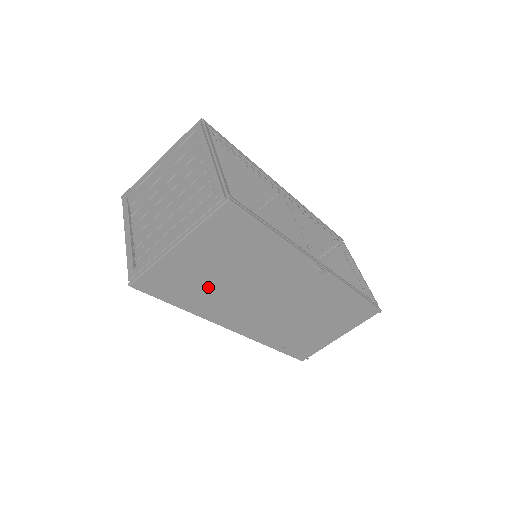
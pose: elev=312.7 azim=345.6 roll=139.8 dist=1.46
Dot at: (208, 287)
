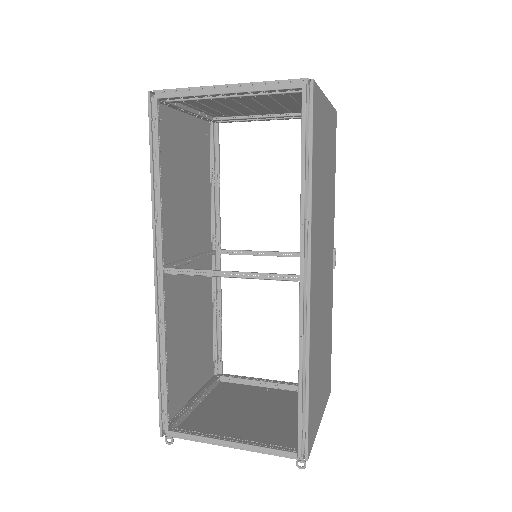
Dot at: (320, 176)
